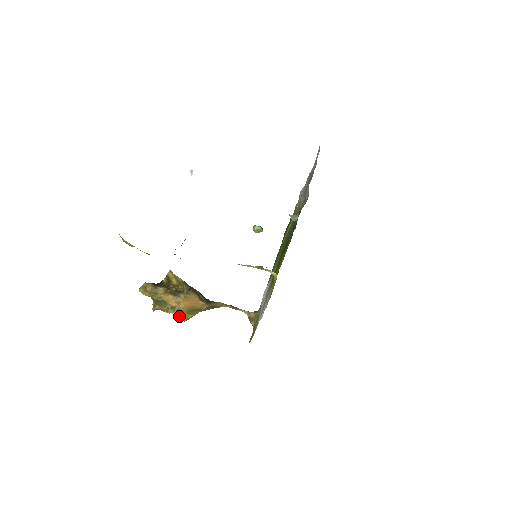
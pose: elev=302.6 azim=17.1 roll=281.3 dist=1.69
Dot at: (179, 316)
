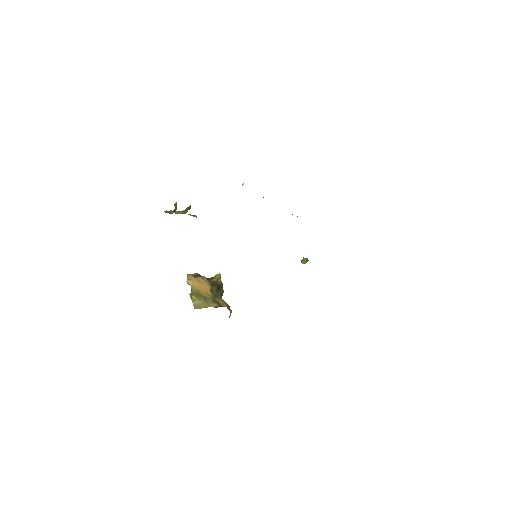
Dot at: (191, 297)
